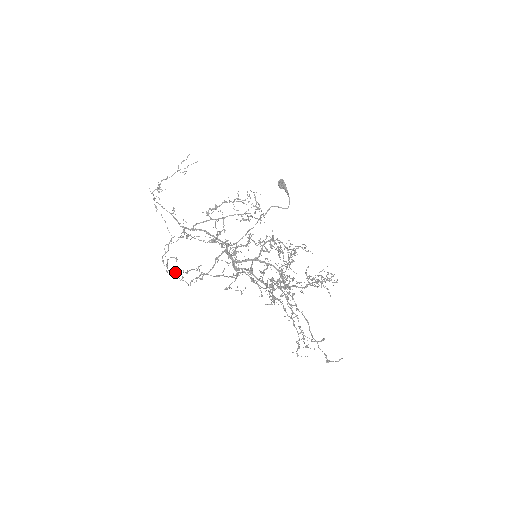
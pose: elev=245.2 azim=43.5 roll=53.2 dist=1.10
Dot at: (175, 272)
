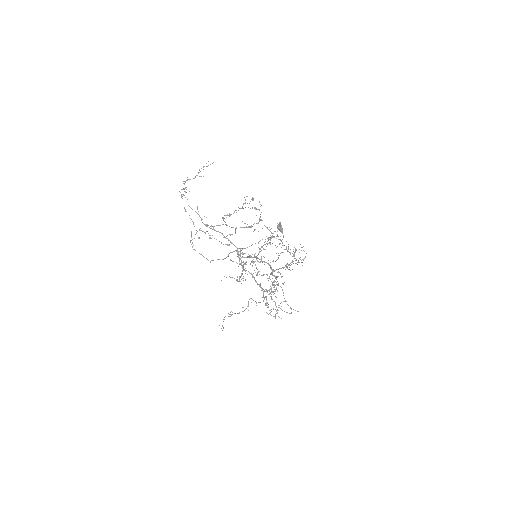
Dot at: occluded
